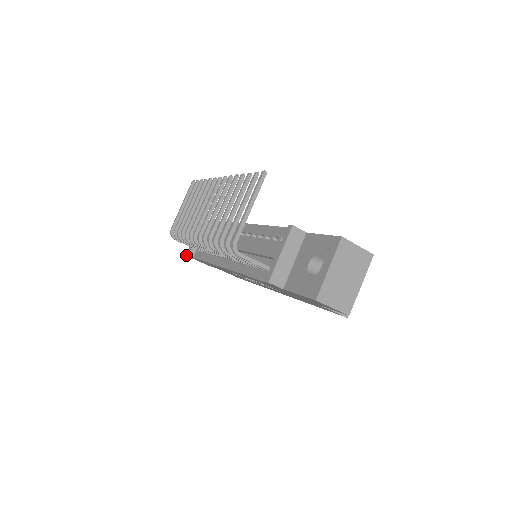
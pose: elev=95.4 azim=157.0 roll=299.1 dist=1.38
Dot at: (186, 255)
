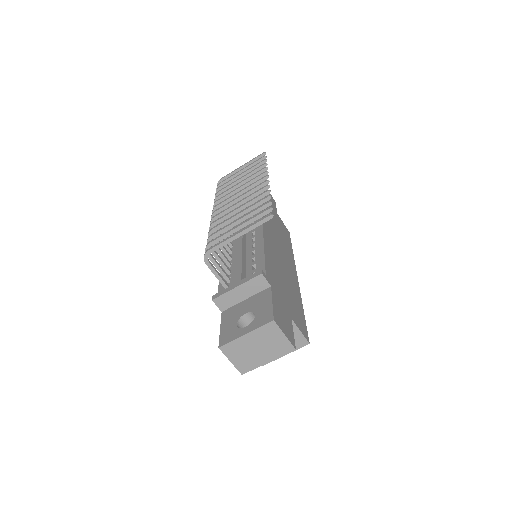
Dot at: occluded
